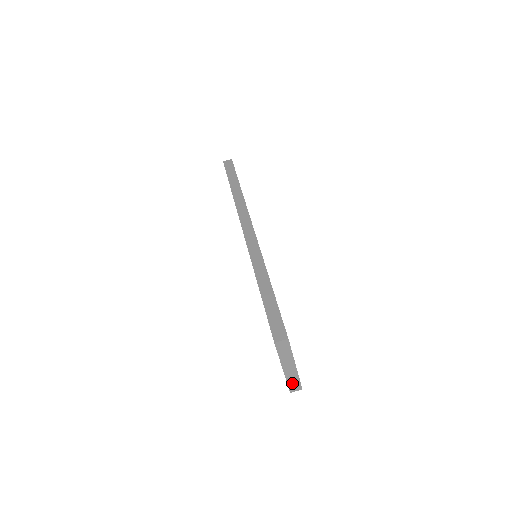
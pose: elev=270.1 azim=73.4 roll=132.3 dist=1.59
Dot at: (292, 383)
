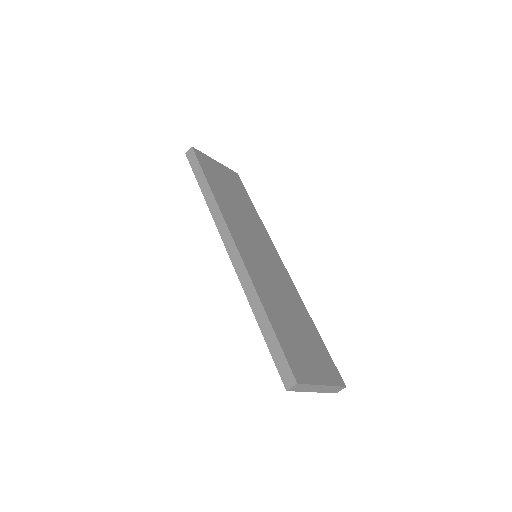
Dot at: (332, 390)
